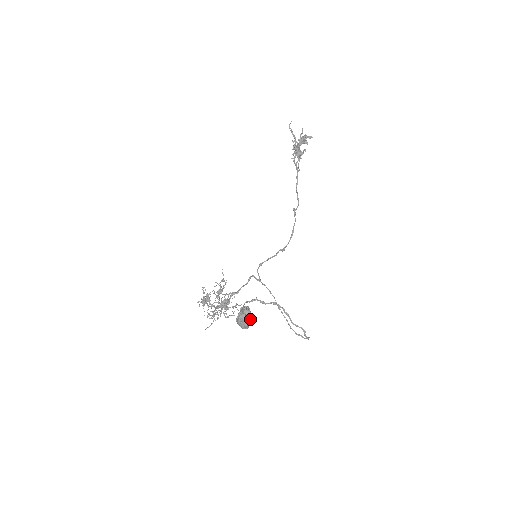
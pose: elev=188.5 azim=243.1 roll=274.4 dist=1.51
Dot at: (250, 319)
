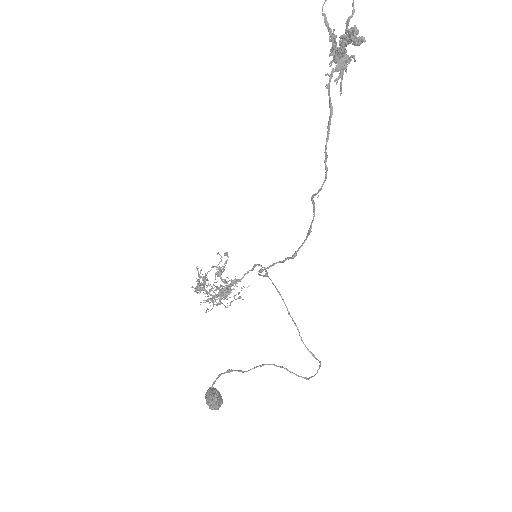
Dot at: (219, 406)
